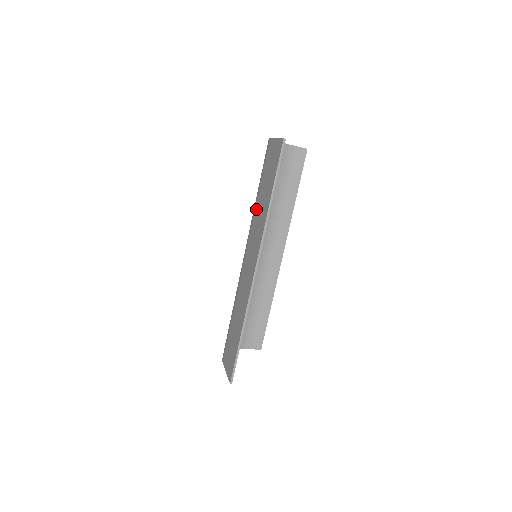
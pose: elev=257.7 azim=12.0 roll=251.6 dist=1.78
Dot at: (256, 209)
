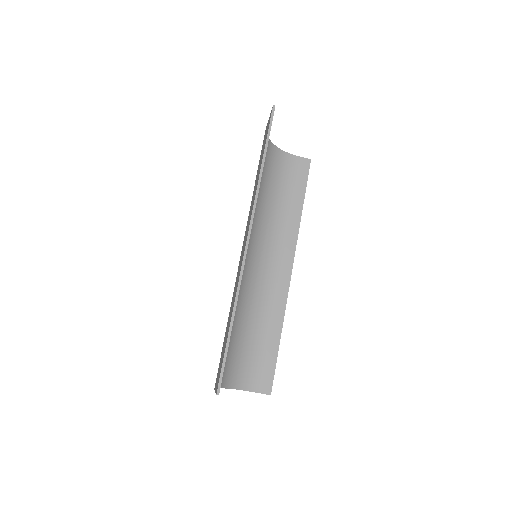
Dot at: (252, 196)
